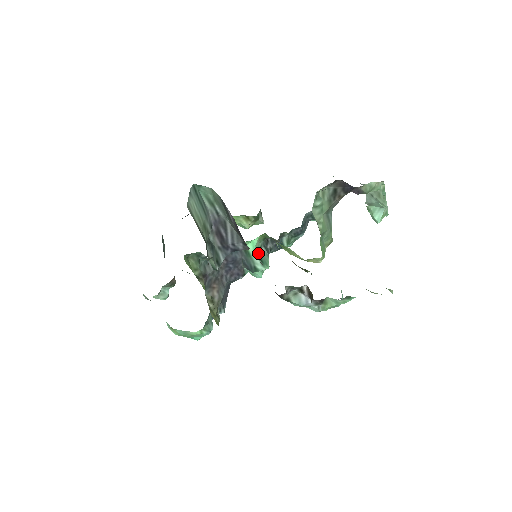
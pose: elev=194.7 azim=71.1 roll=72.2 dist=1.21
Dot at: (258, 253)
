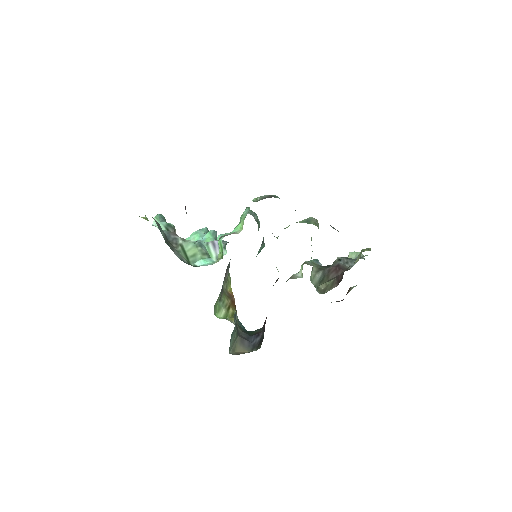
Dot at: occluded
